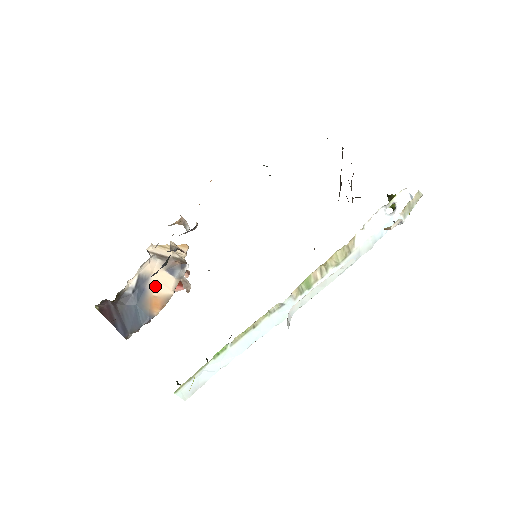
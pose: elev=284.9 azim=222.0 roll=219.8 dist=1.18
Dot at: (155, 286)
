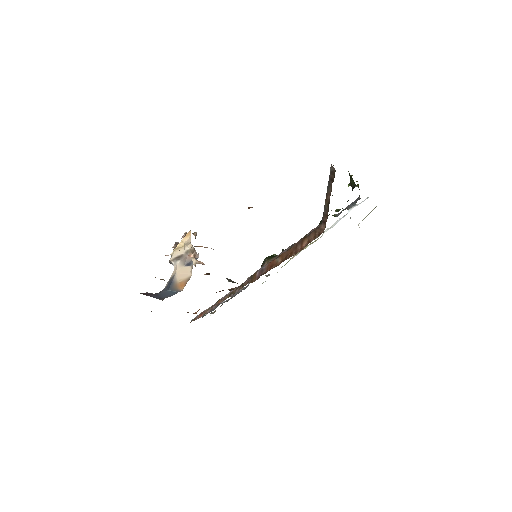
Dot at: (179, 277)
